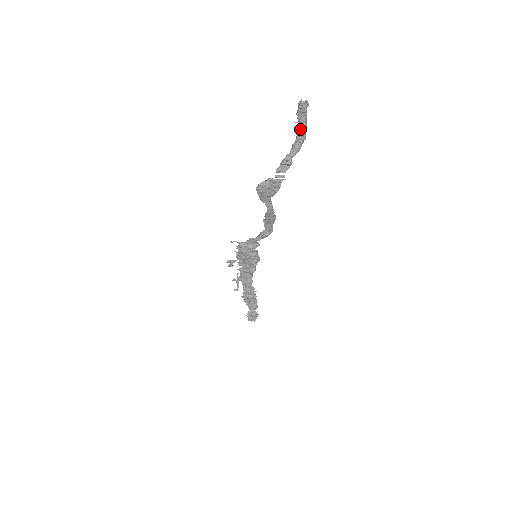
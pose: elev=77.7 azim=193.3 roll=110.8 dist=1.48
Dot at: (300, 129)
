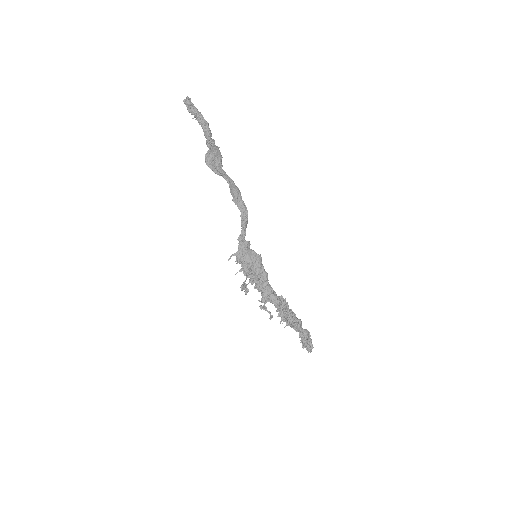
Dot at: (199, 118)
